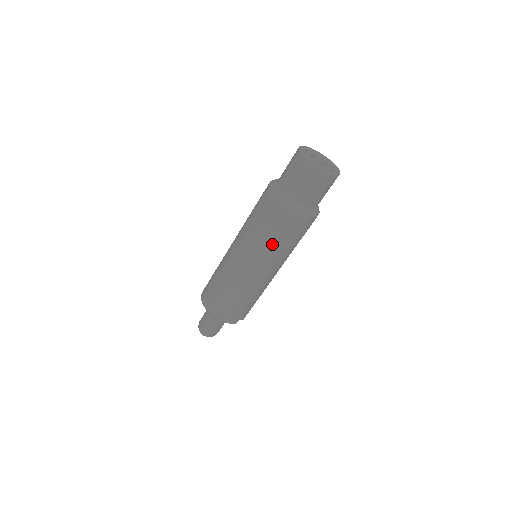
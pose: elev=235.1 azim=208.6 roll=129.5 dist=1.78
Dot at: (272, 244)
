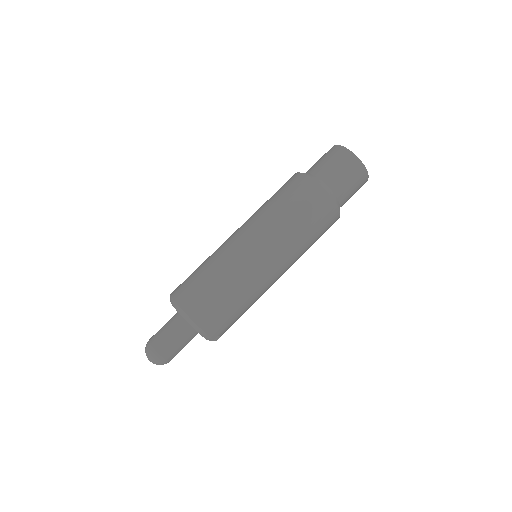
Dot at: (298, 232)
